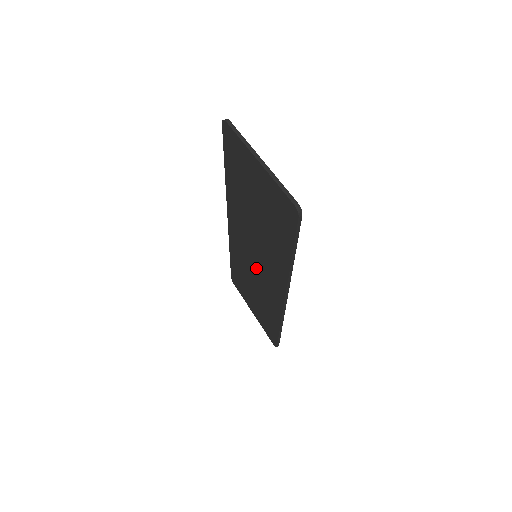
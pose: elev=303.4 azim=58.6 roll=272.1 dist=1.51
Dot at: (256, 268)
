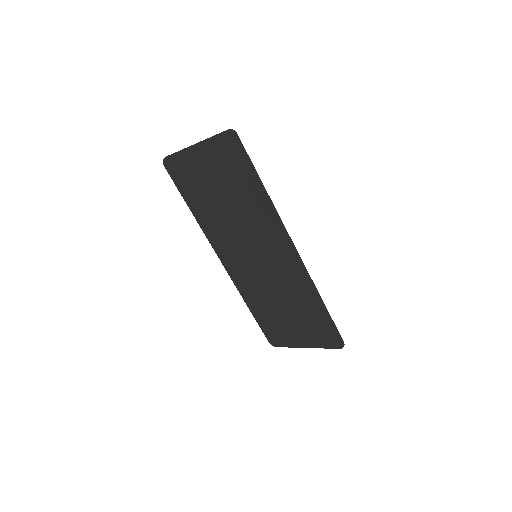
Dot at: (264, 269)
